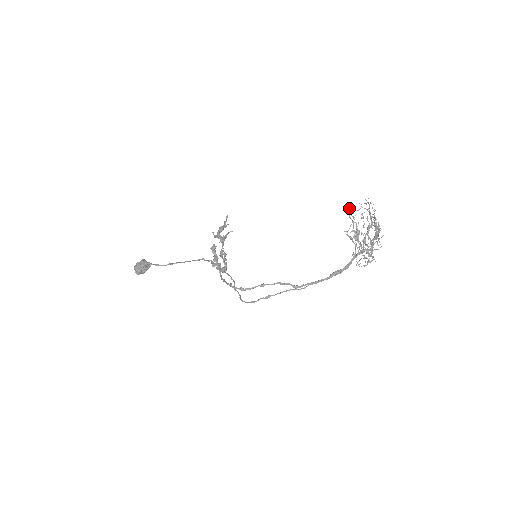
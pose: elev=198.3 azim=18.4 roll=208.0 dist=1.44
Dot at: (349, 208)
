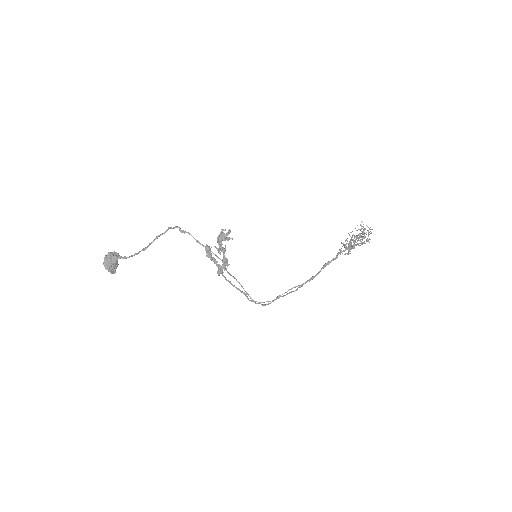
Dot at: (352, 231)
